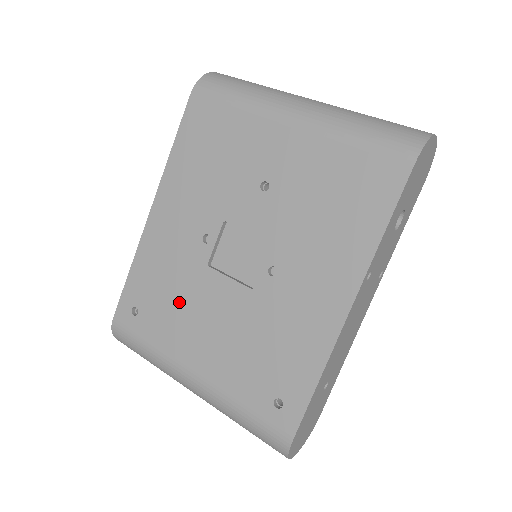
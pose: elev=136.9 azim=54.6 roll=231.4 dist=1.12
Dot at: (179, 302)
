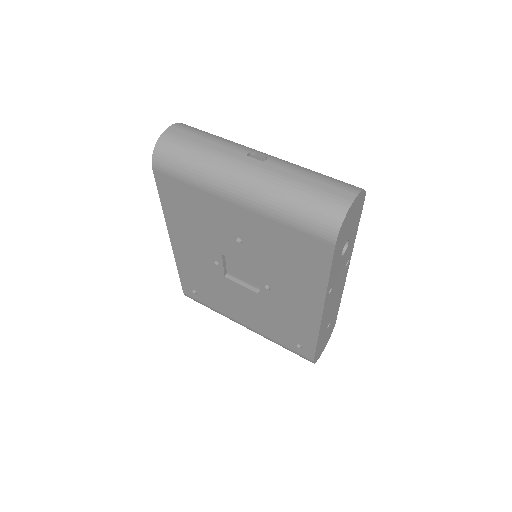
Dot at: (218, 292)
